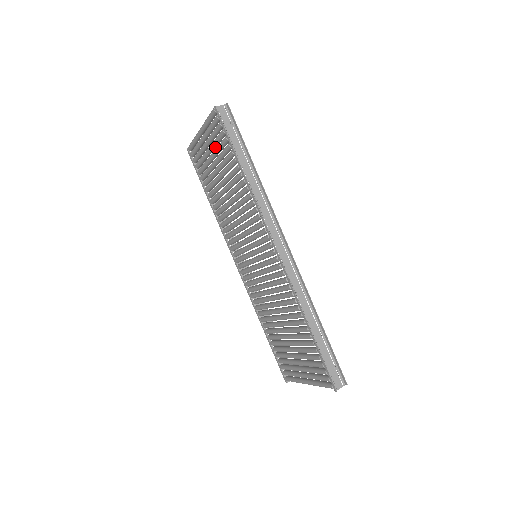
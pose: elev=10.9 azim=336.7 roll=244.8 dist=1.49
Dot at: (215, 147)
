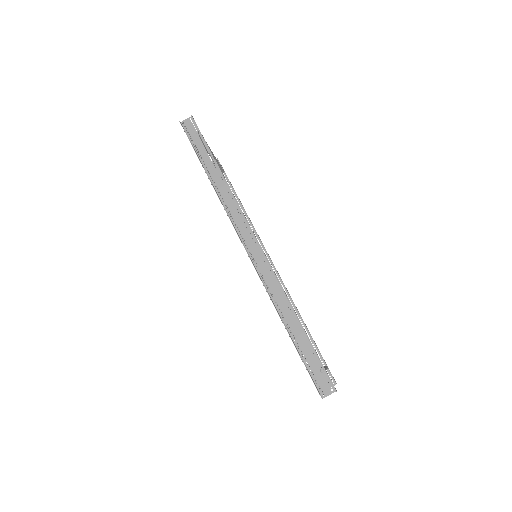
Dot at: occluded
